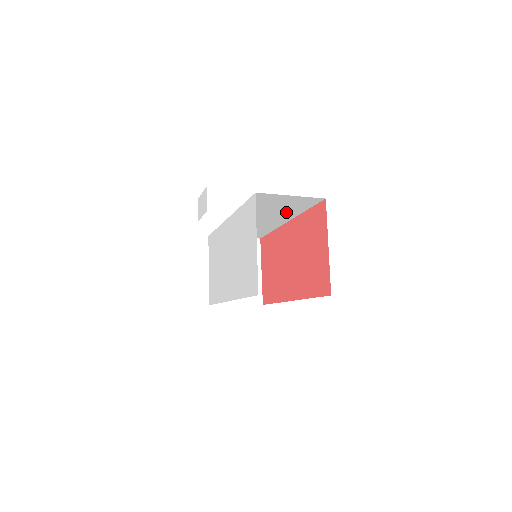
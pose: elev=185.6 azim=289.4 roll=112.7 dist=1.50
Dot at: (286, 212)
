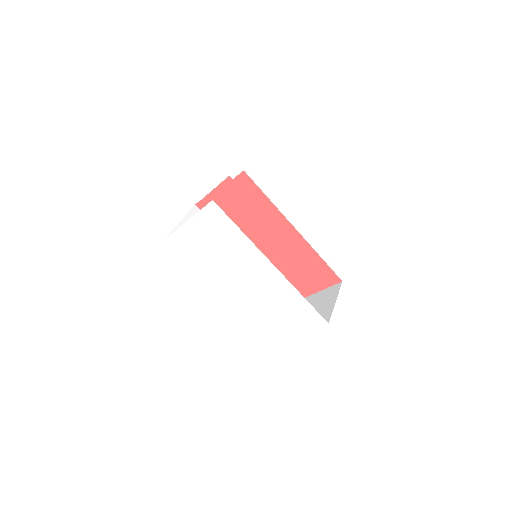
Dot at: occluded
